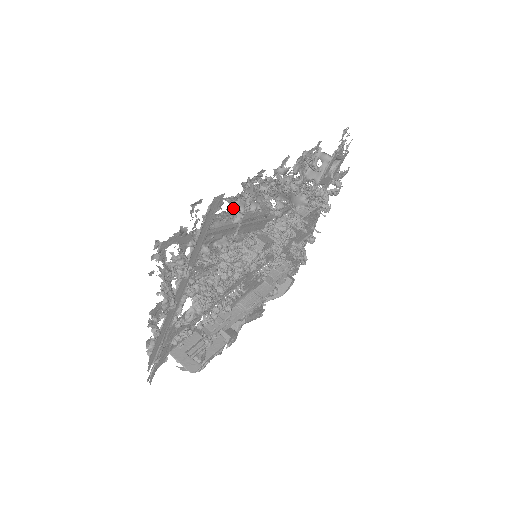
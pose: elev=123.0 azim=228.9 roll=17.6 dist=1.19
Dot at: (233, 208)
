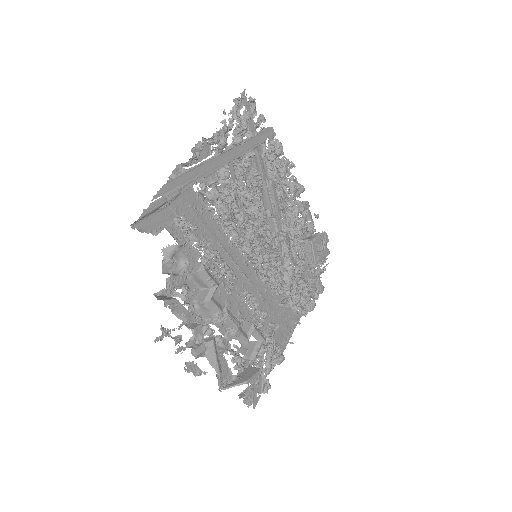
Dot at: (271, 163)
